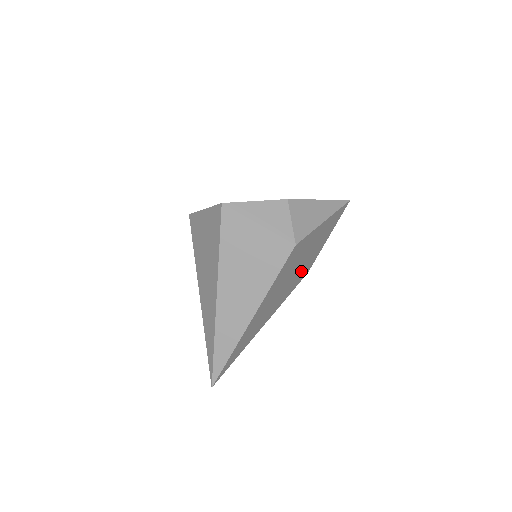
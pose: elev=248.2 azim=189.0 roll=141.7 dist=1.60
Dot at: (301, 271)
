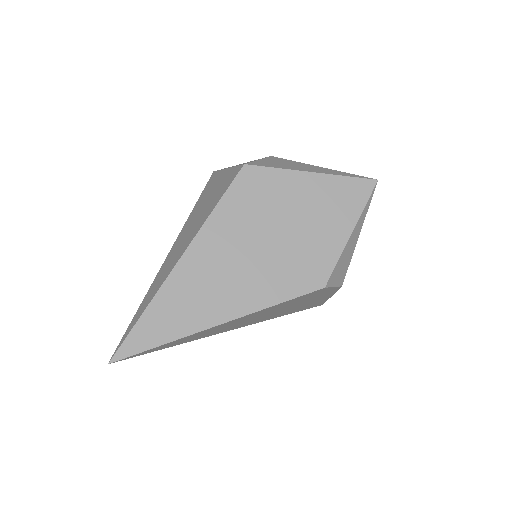
Dot at: (295, 259)
